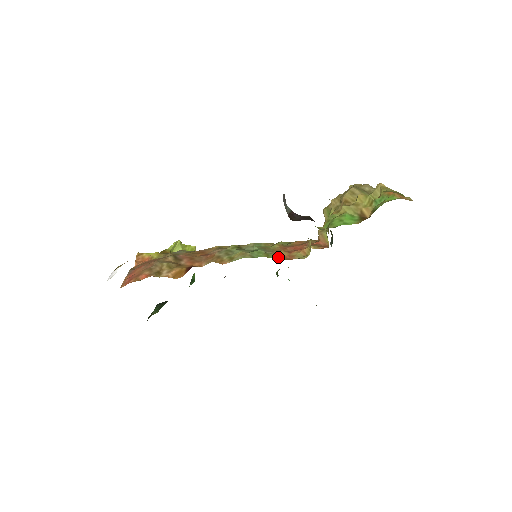
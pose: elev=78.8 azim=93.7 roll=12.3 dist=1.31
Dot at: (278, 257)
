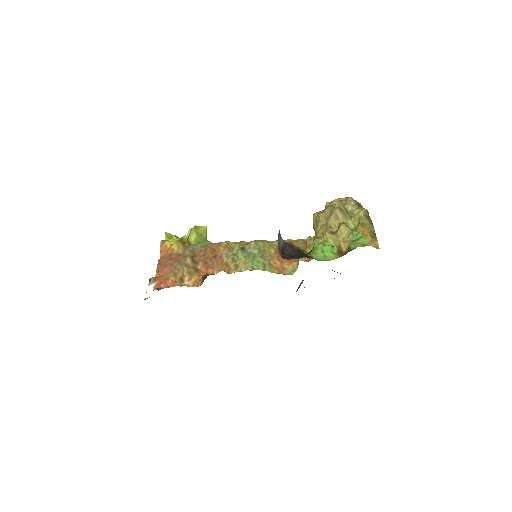
Dot at: (273, 269)
